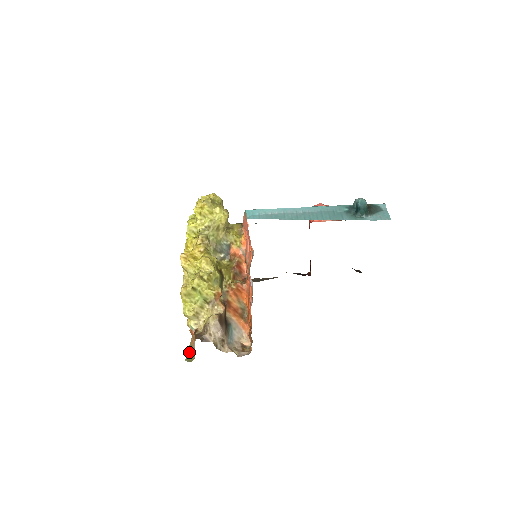
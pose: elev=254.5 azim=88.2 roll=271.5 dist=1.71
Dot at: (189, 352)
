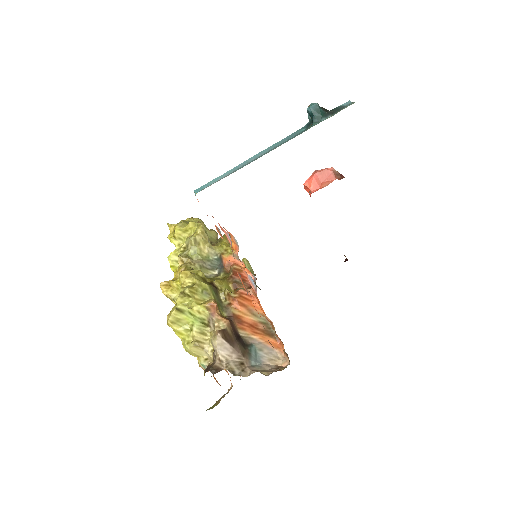
Dot at: (216, 403)
